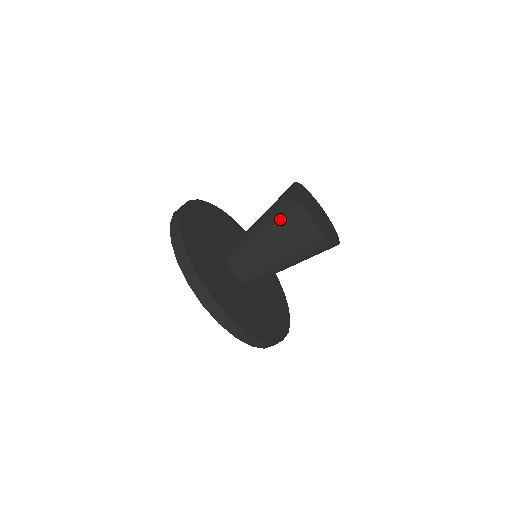
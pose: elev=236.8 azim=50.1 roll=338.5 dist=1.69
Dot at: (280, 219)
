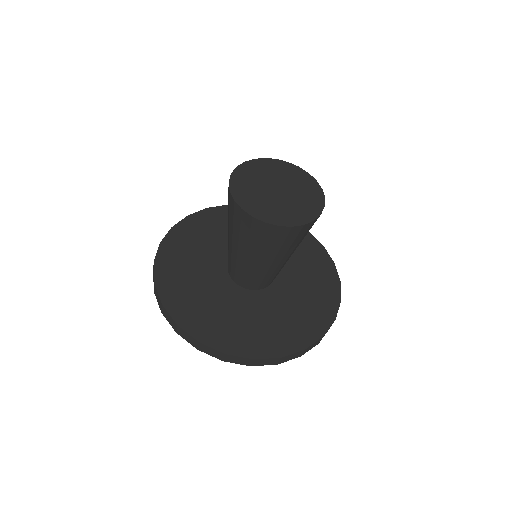
Dot at: (239, 232)
